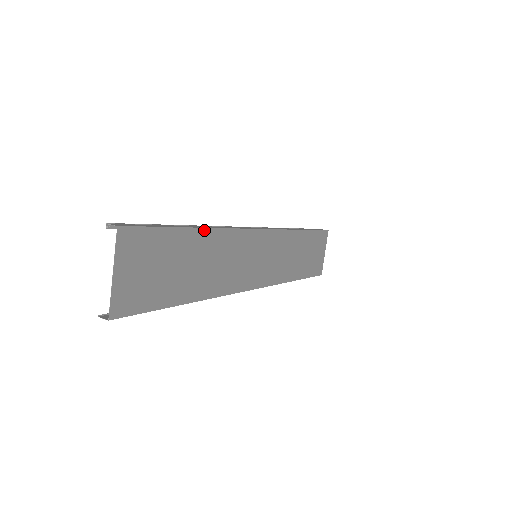
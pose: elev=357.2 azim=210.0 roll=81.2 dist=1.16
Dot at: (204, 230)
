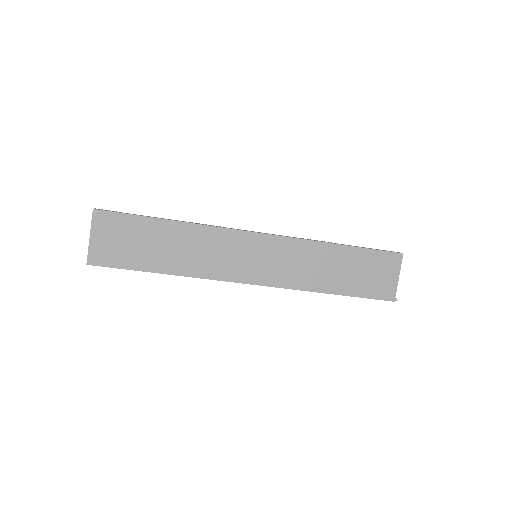
Dot at: (178, 223)
